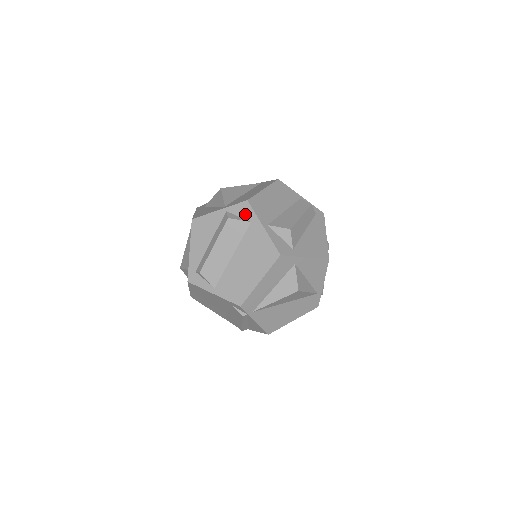
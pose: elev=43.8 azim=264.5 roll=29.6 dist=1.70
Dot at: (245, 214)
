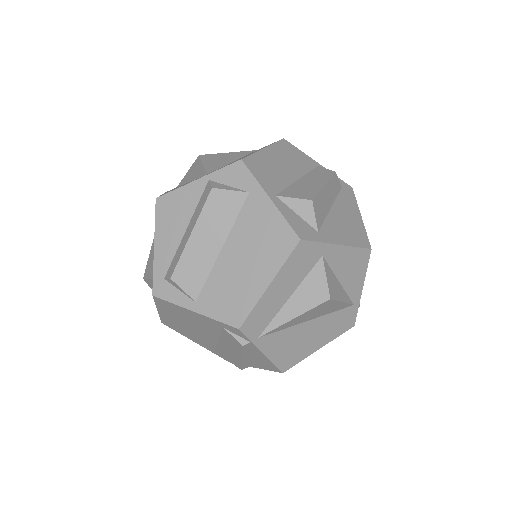
Dot at: (239, 181)
